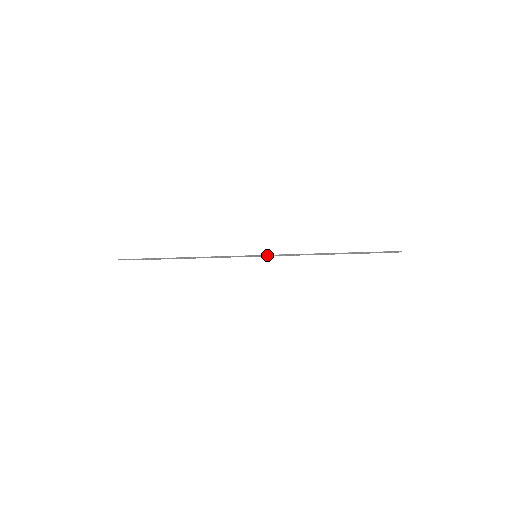
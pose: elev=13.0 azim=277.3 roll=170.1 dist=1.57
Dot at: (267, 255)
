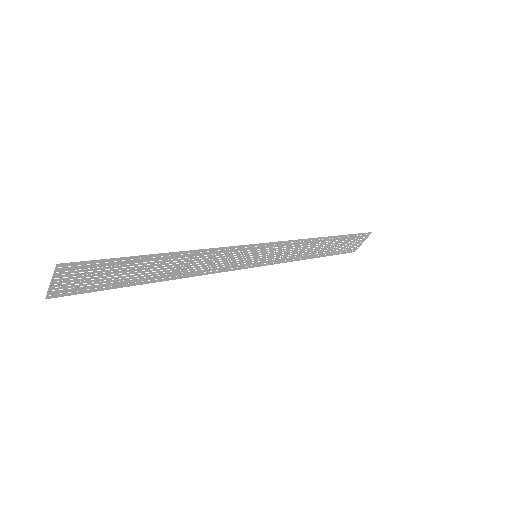
Dot at: (270, 250)
